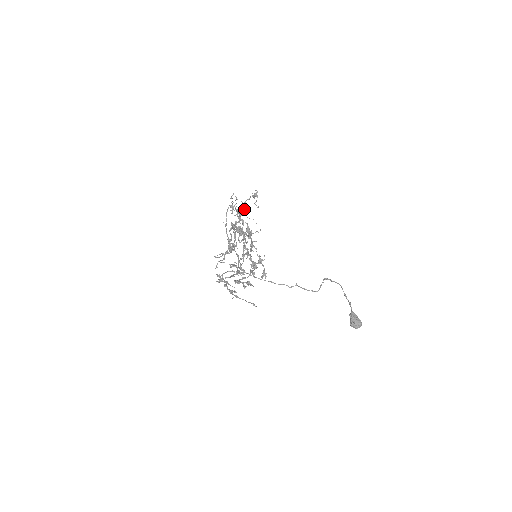
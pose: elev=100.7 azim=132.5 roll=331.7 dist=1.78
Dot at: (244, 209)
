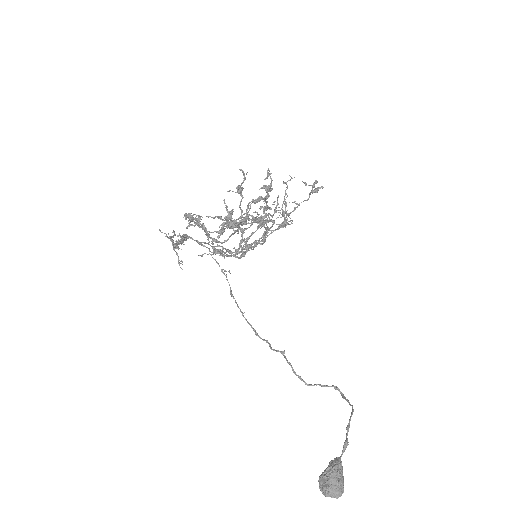
Dot at: (292, 211)
